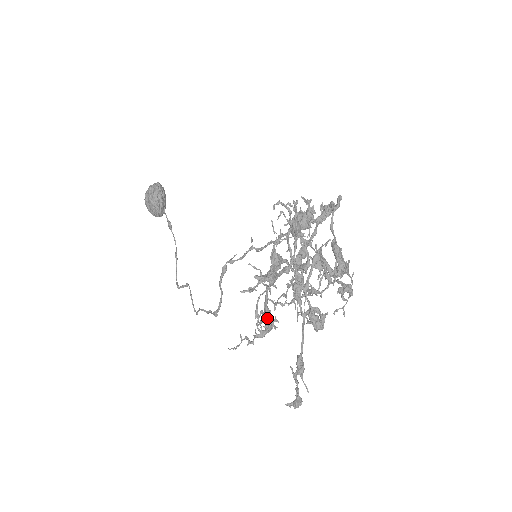
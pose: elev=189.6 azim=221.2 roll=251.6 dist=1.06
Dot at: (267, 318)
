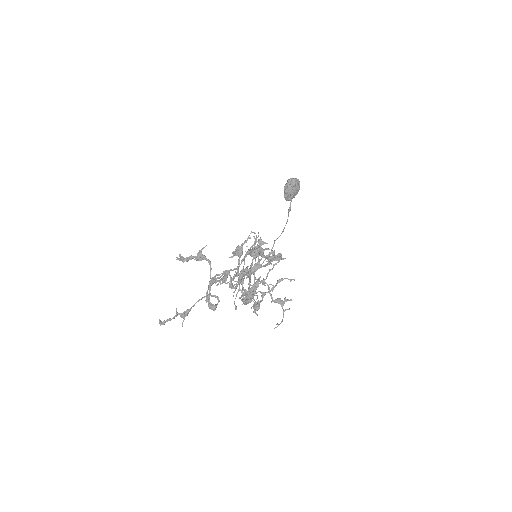
Dot at: occluded
